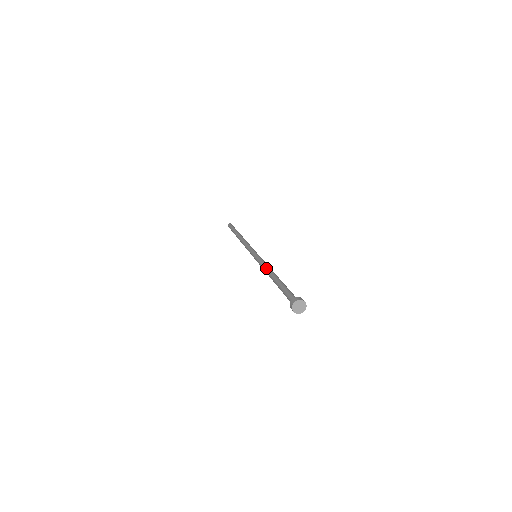
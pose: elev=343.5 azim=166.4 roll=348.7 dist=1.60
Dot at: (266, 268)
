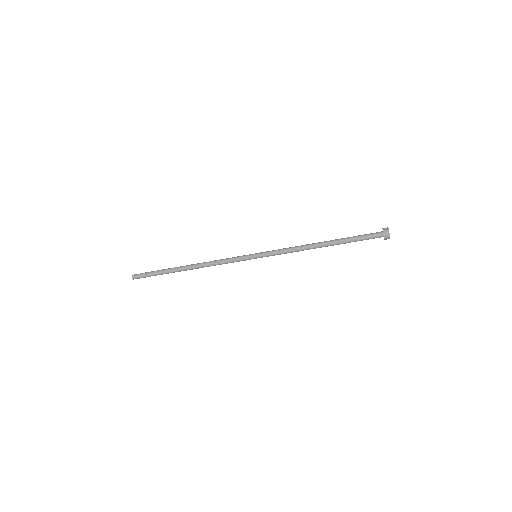
Dot at: (300, 246)
